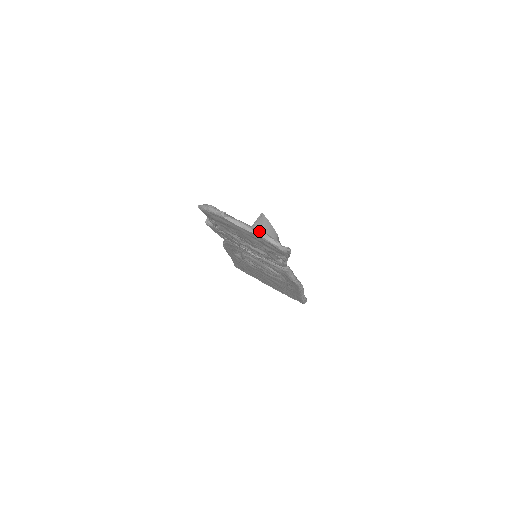
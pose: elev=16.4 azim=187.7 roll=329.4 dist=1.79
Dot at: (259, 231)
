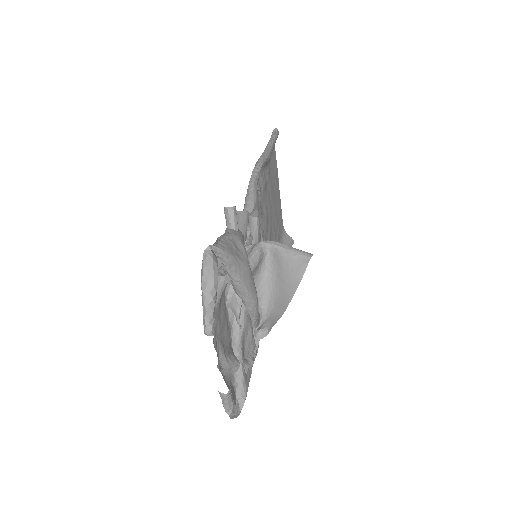
Dot at: (280, 269)
